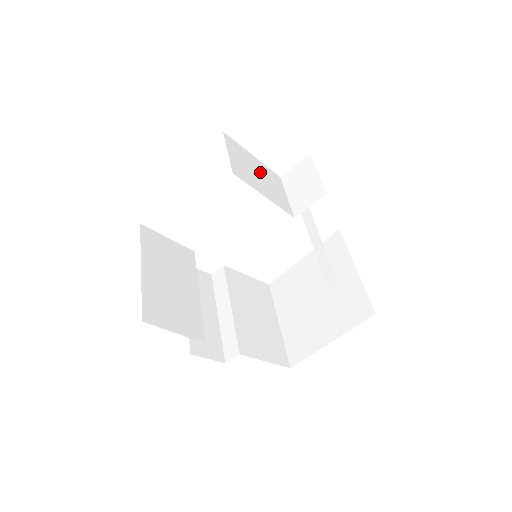
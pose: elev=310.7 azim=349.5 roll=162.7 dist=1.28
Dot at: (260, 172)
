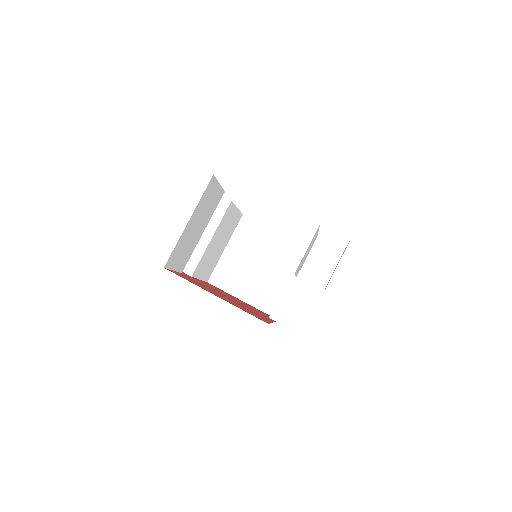
Dot at: occluded
